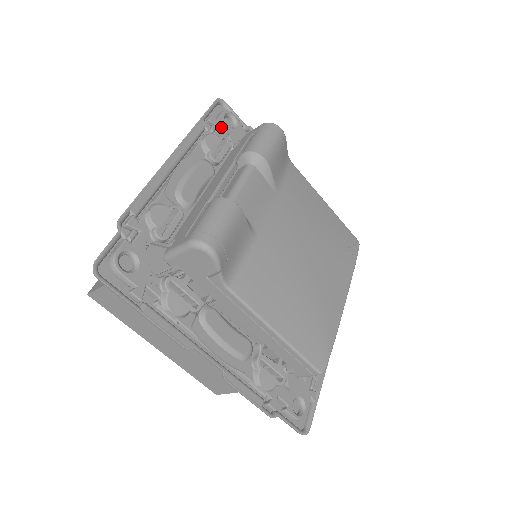
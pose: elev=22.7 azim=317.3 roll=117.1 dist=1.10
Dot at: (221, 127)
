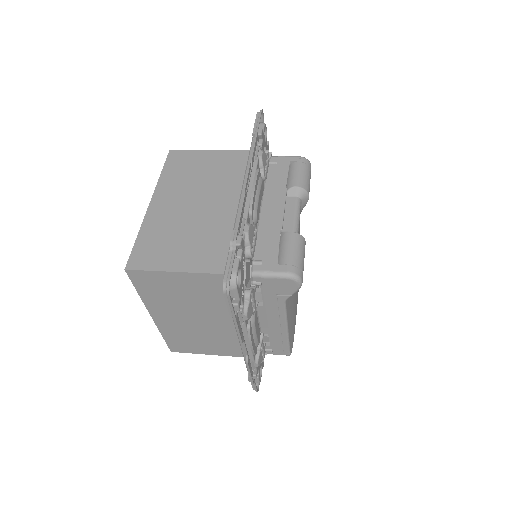
Dot at: (263, 141)
